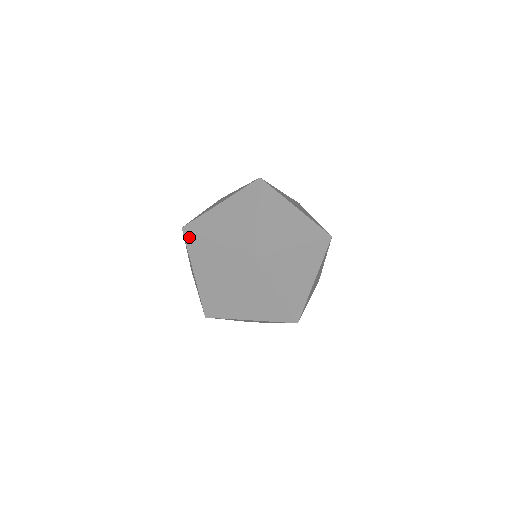
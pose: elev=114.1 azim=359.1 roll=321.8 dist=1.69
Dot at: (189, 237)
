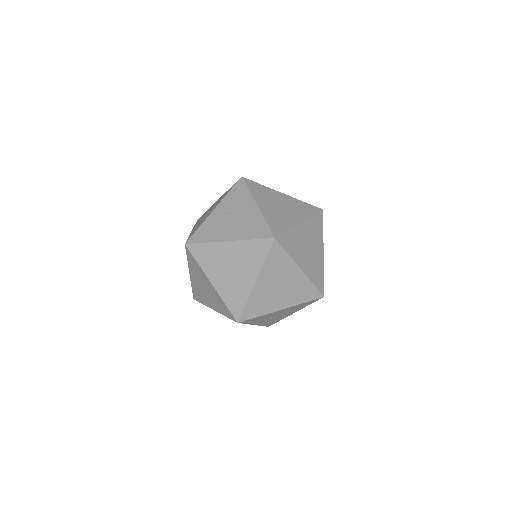
Dot at: (240, 186)
